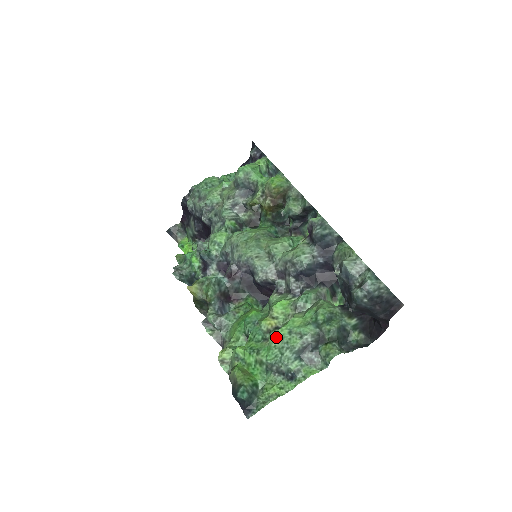
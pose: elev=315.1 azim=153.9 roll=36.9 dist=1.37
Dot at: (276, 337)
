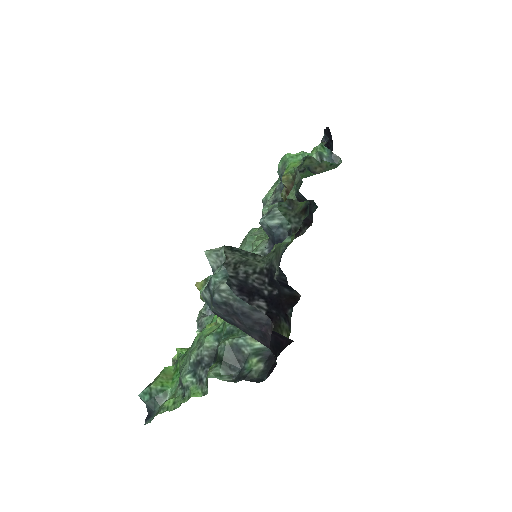
Dot at: (192, 343)
